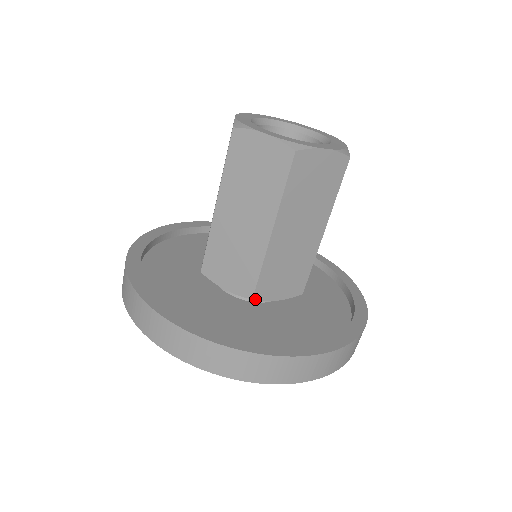
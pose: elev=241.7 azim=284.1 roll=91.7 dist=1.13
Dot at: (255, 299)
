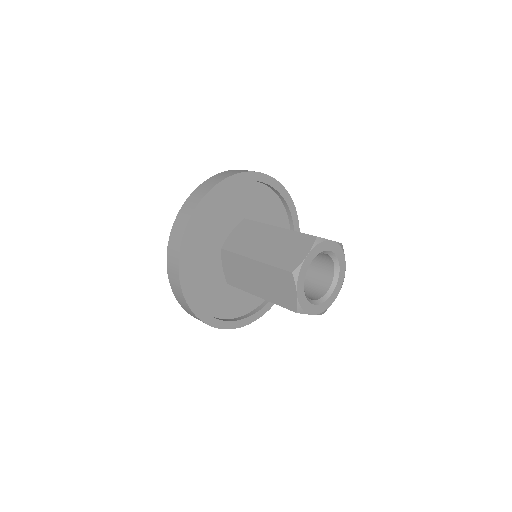
Dot at: (229, 284)
